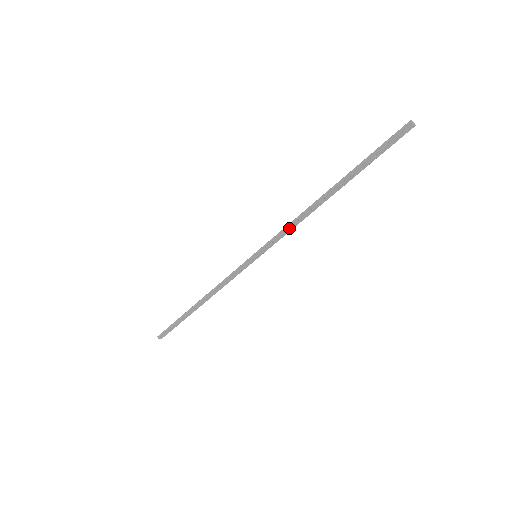
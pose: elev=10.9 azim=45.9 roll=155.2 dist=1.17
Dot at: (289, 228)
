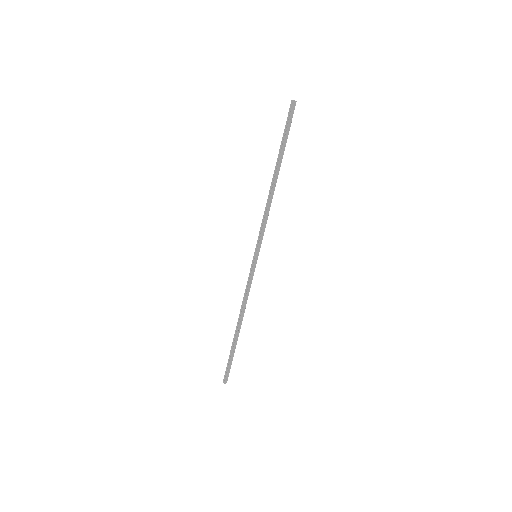
Dot at: (265, 218)
